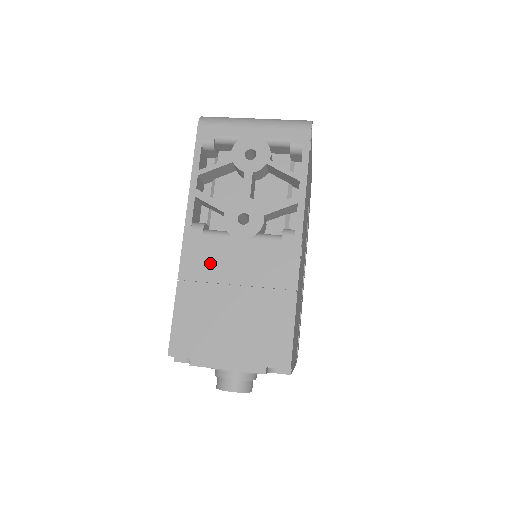
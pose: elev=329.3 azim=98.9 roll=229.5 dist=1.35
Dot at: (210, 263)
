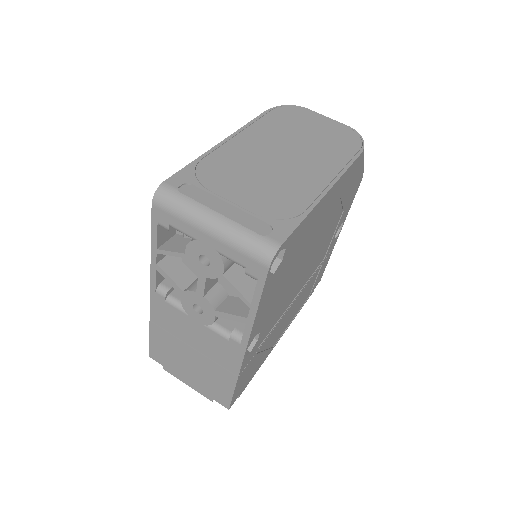
Dot at: (172, 323)
